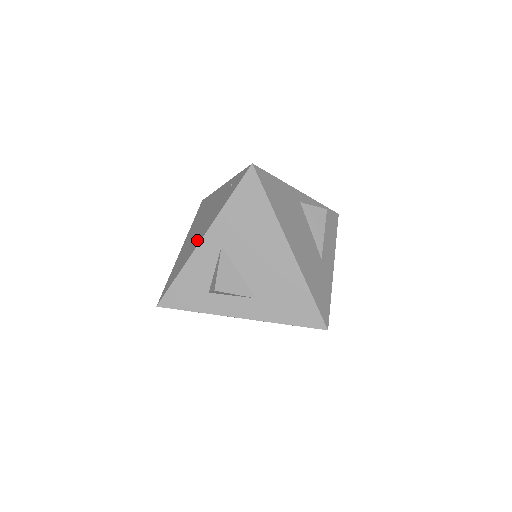
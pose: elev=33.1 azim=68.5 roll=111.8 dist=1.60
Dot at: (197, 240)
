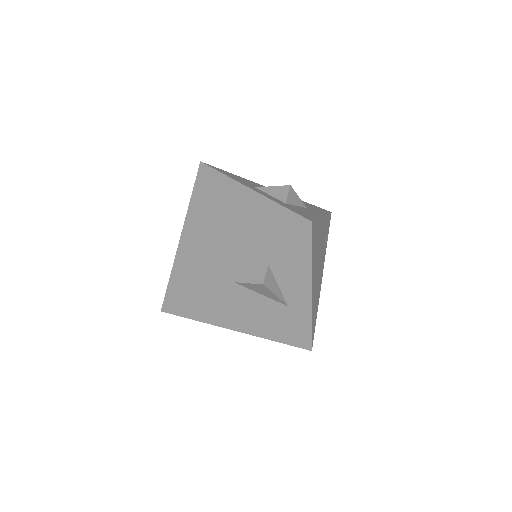
Dot at: occluded
